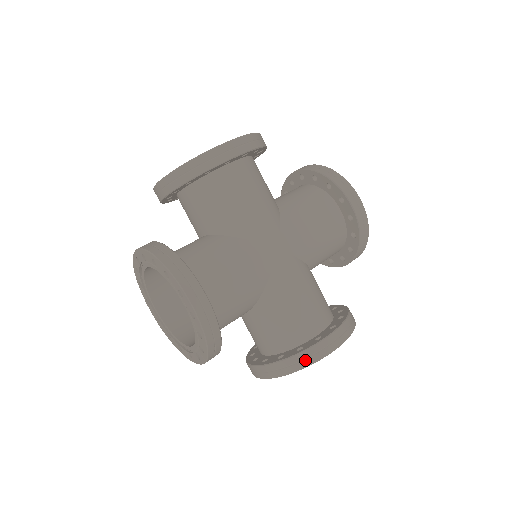
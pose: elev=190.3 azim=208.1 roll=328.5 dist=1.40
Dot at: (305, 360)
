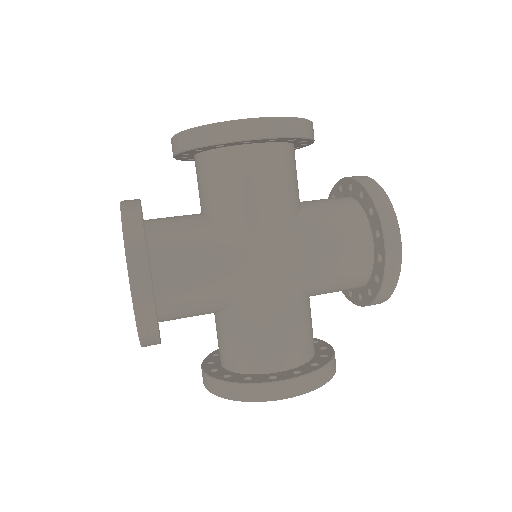
Dot at: (246, 394)
